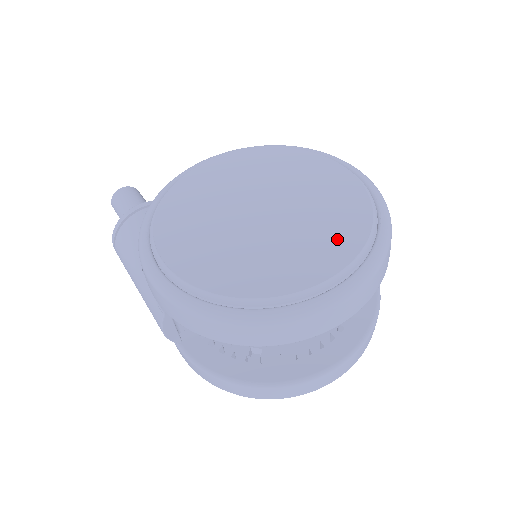
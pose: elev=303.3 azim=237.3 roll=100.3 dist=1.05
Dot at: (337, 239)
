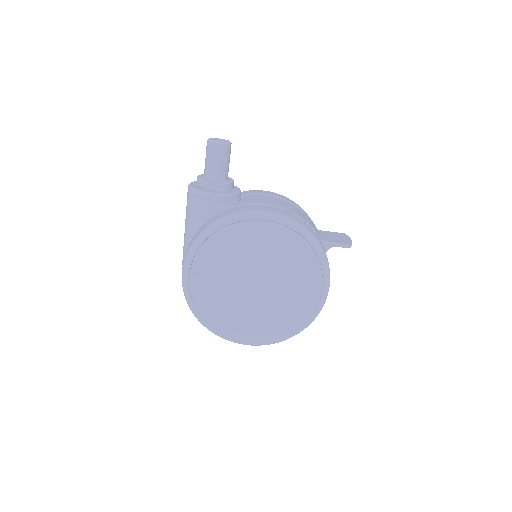
Dot at: (269, 327)
